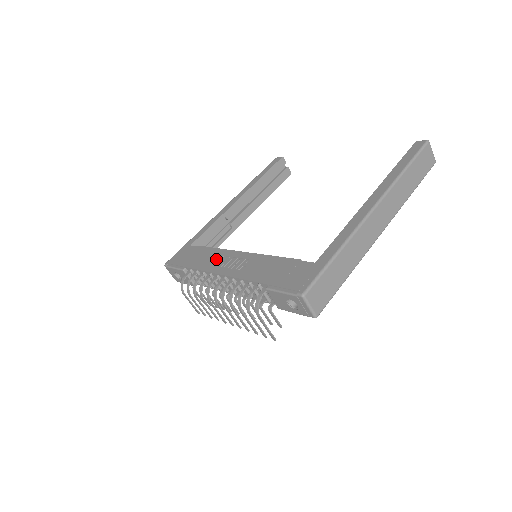
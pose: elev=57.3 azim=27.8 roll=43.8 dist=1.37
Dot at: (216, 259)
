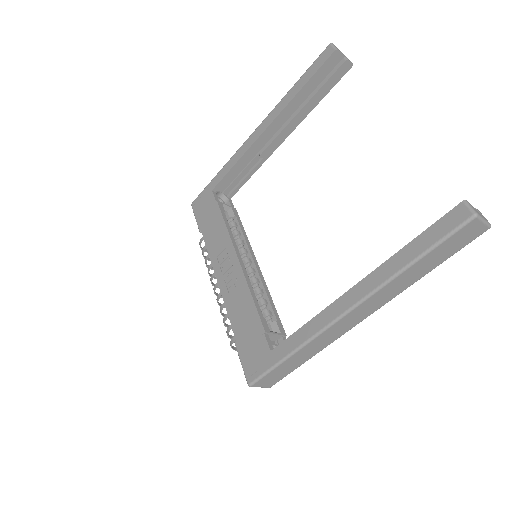
Dot at: (220, 247)
